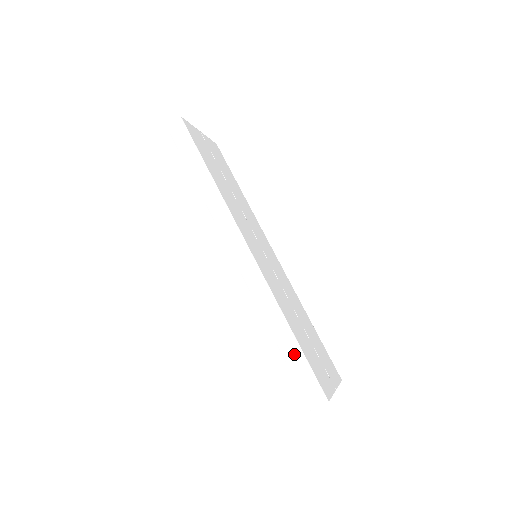
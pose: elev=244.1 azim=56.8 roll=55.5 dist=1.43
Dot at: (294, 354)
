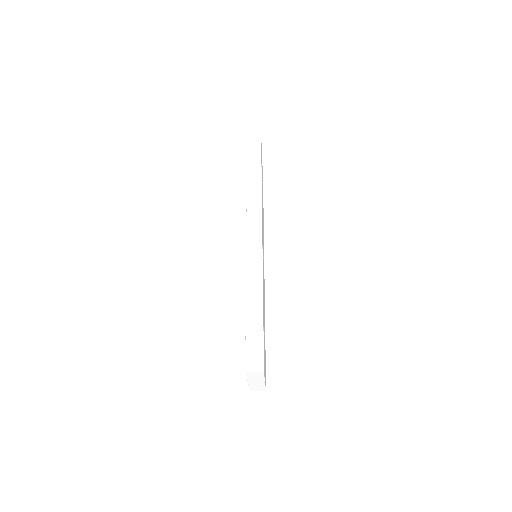
Dot at: (256, 324)
